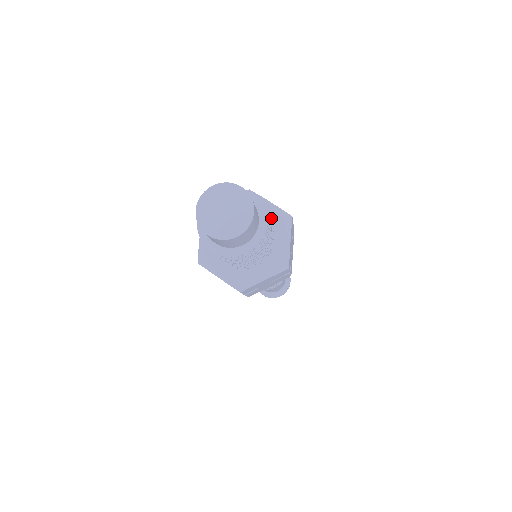
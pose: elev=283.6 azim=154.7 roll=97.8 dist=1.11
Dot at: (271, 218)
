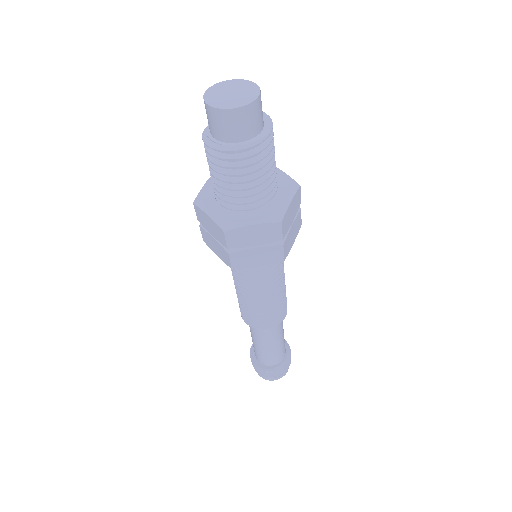
Dot at: occluded
